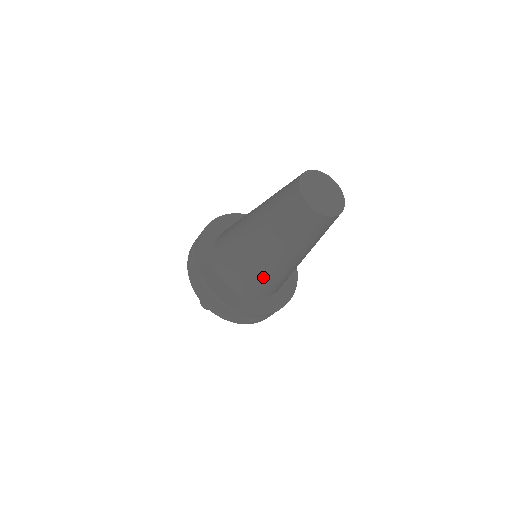
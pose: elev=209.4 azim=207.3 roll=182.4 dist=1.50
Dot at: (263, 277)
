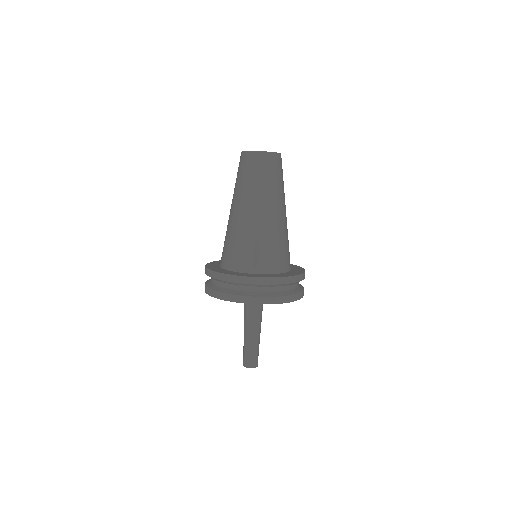
Dot at: (235, 237)
